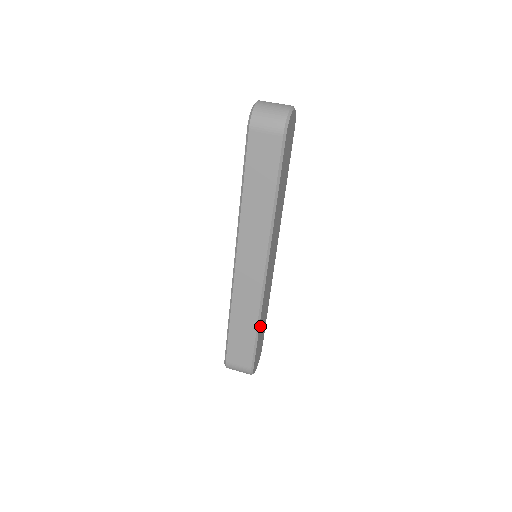
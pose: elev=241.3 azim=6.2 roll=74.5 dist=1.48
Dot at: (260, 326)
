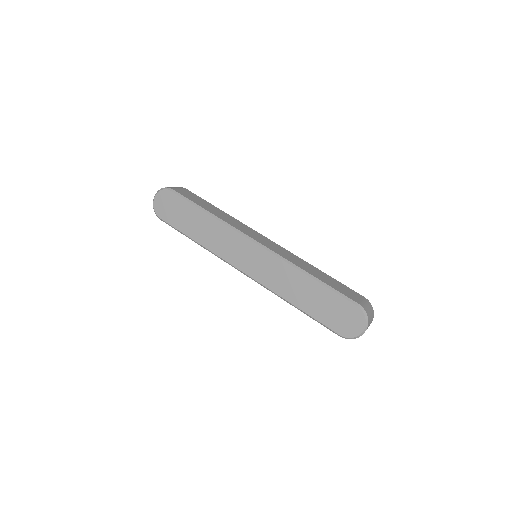
Dot at: occluded
